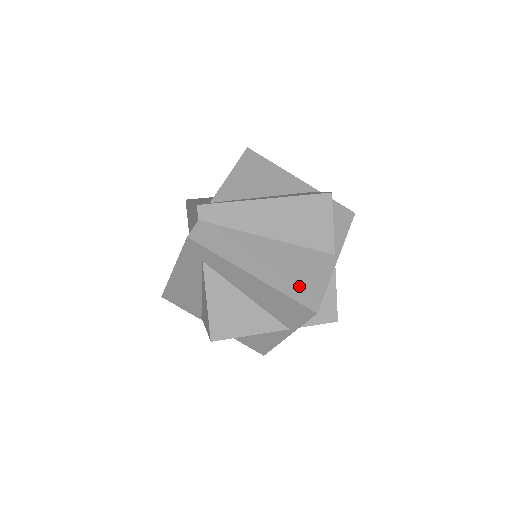
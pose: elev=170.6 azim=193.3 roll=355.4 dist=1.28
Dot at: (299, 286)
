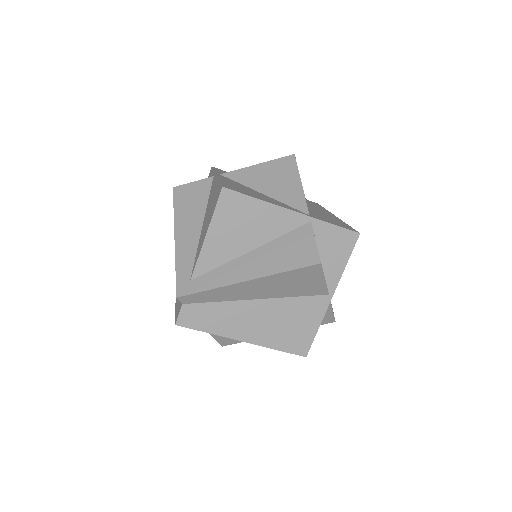
Dot at: (289, 338)
